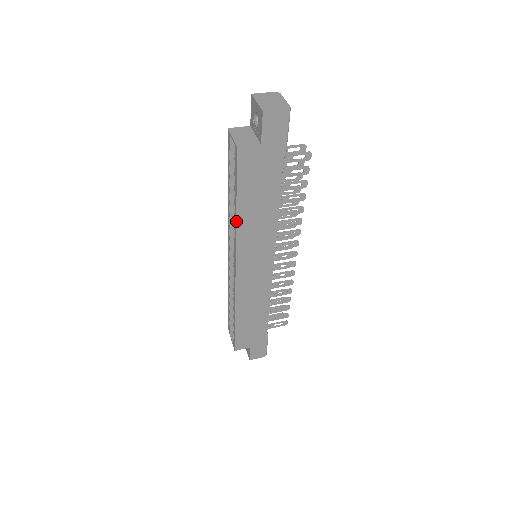
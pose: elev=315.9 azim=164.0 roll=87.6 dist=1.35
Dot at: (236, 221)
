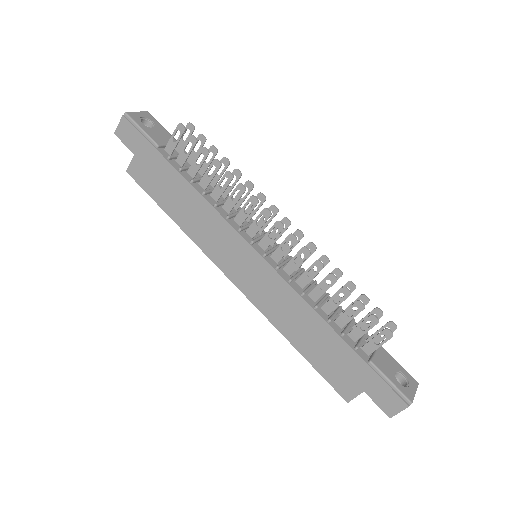
Dot at: (181, 229)
